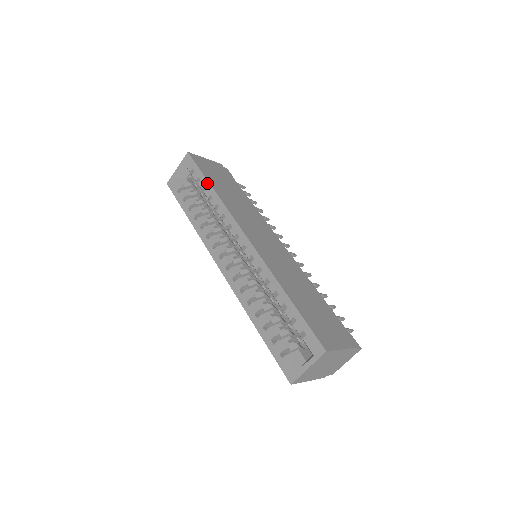
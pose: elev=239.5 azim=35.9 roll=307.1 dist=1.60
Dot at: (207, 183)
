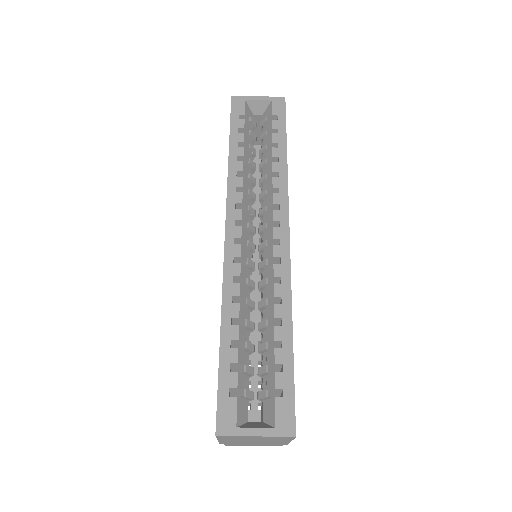
Dot at: (284, 144)
